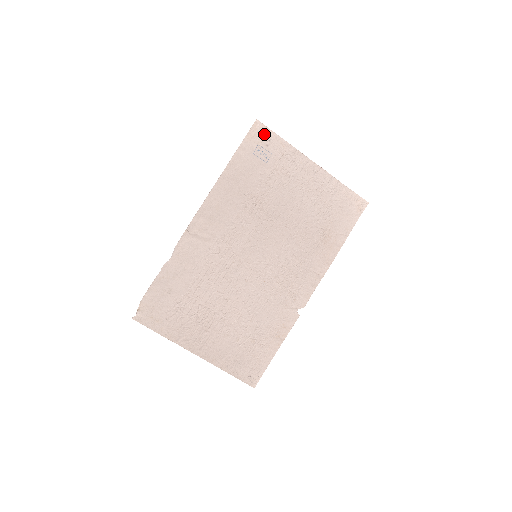
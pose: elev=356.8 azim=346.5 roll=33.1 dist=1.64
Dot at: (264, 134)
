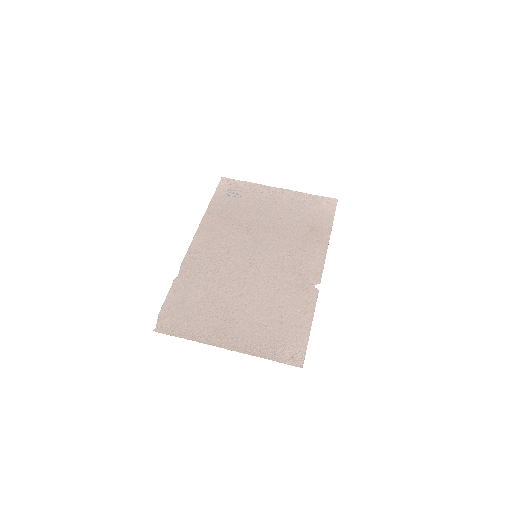
Dot at: (231, 183)
